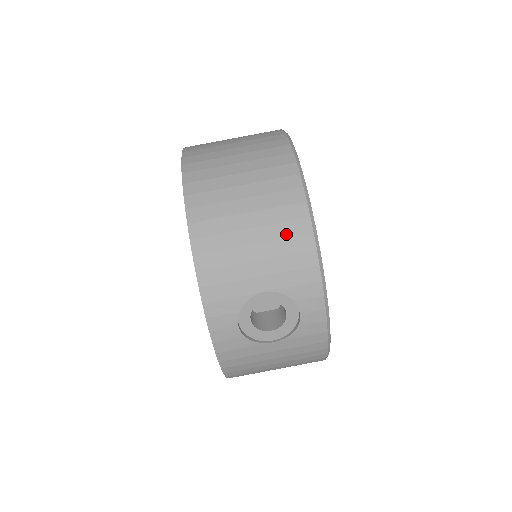
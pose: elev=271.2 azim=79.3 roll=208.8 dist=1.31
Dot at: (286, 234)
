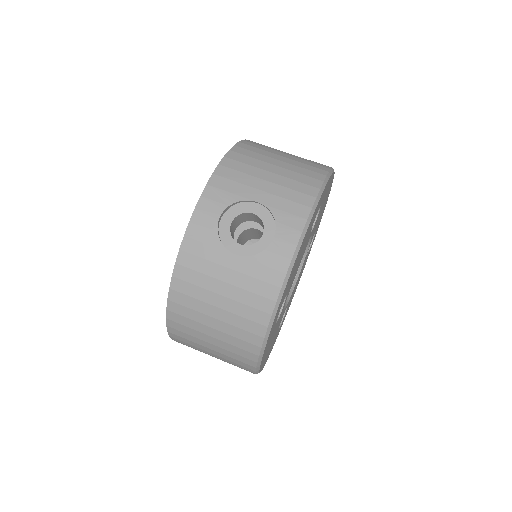
Dot at: (299, 180)
